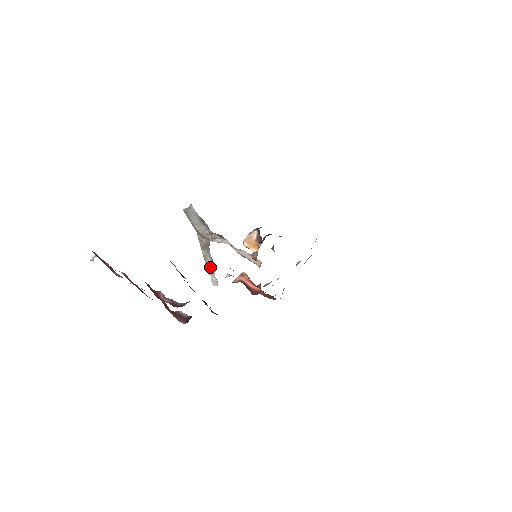
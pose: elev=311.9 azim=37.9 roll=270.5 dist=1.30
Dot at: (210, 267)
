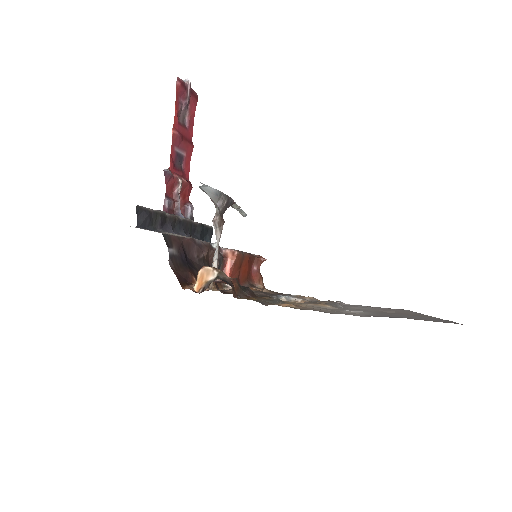
Dot at: occluded
